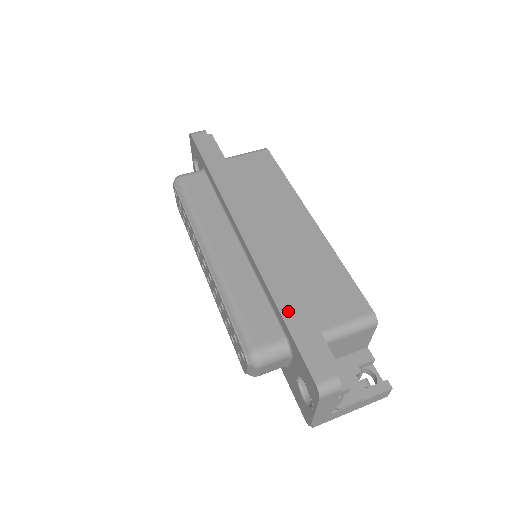
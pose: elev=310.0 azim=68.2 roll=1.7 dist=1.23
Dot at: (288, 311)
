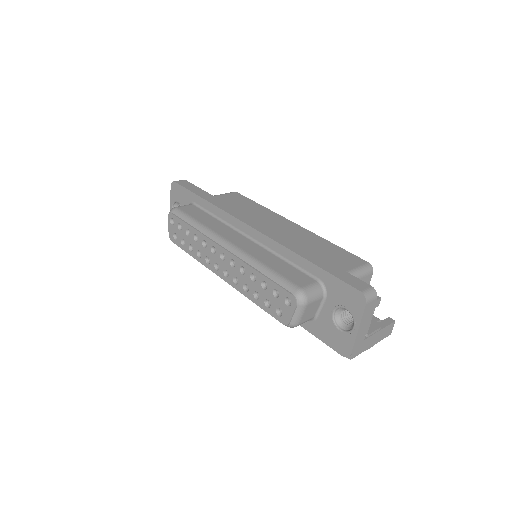
Dot at: (315, 260)
